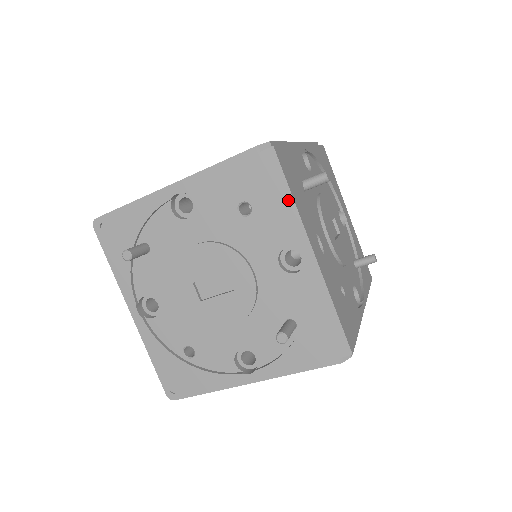
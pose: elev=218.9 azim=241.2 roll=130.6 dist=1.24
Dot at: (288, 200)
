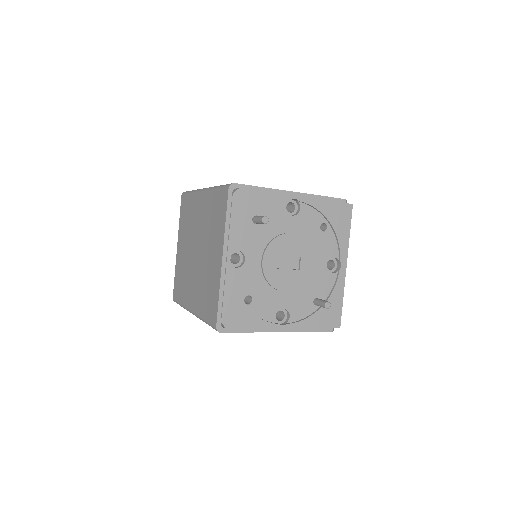
Dot at: (347, 234)
